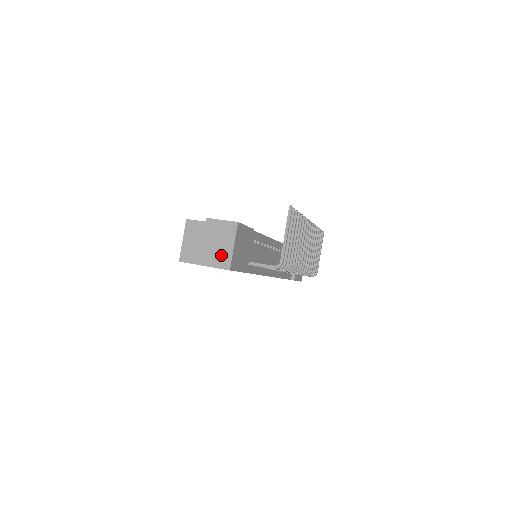
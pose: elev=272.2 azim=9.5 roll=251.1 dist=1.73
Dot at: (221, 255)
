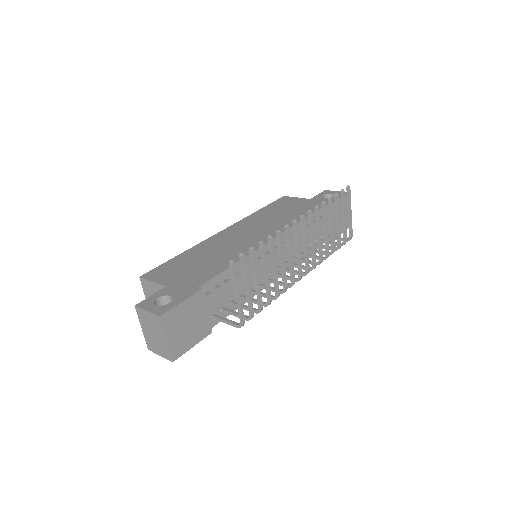
Dot at: (160, 346)
